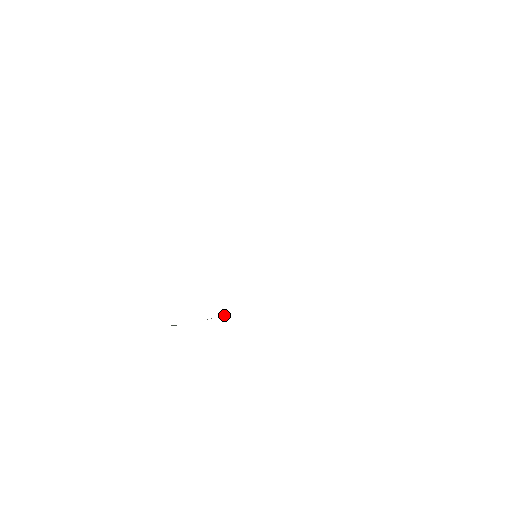
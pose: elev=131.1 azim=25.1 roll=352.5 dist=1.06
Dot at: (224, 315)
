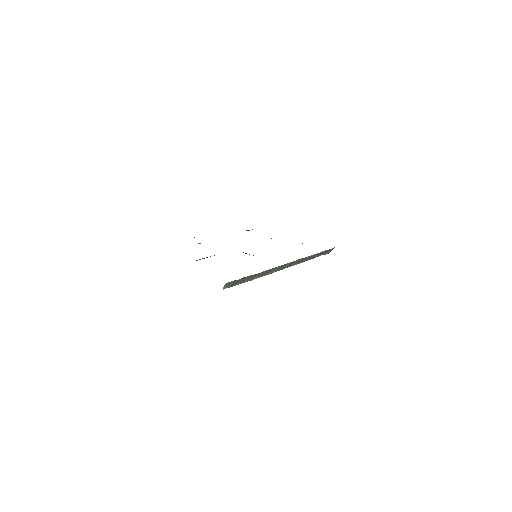
Dot at: (253, 277)
